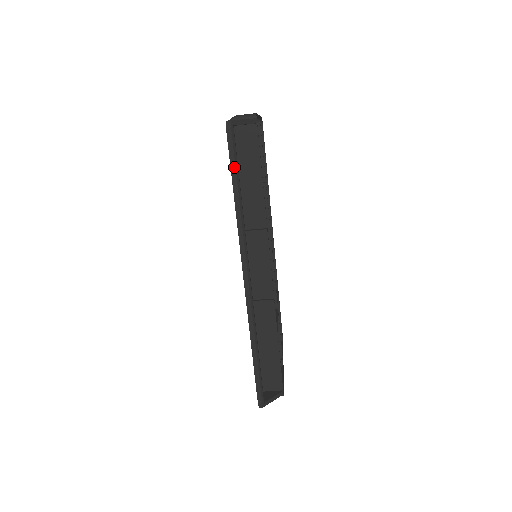
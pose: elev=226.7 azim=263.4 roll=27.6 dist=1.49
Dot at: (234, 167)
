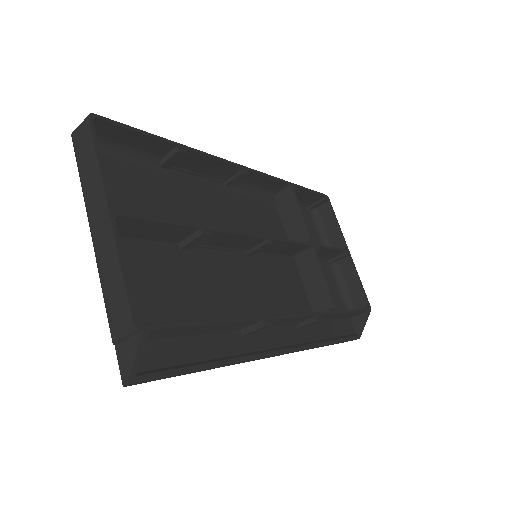
Dot at: occluded
